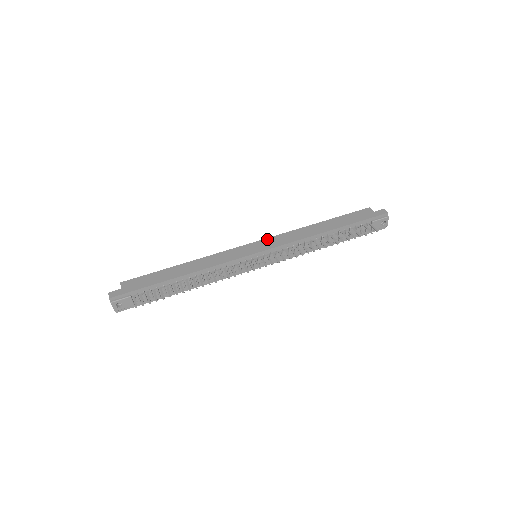
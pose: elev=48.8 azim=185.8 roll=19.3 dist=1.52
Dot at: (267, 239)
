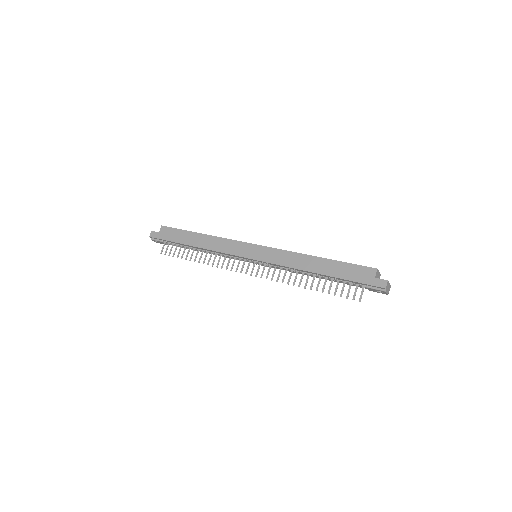
Dot at: (268, 248)
